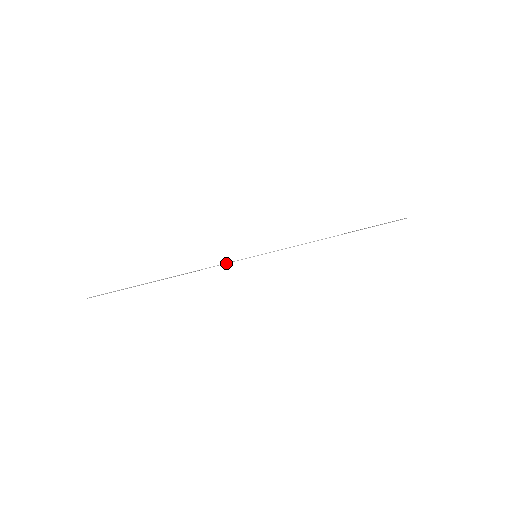
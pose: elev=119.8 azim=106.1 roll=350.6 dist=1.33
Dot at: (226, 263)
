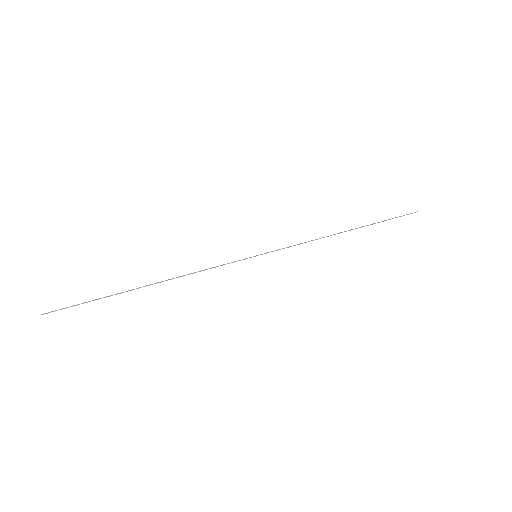
Dot at: (221, 265)
